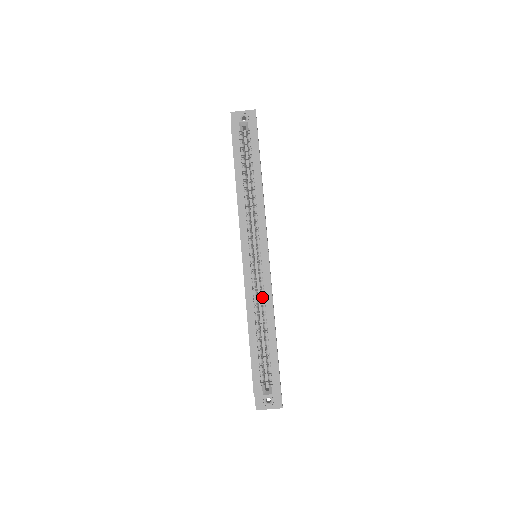
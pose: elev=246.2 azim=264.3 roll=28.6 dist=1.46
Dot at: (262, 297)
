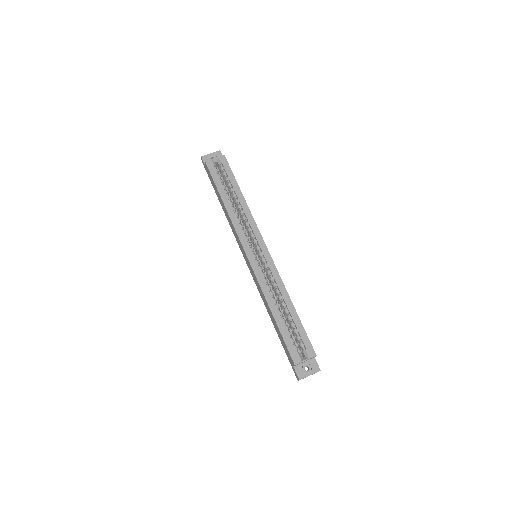
Dot at: (273, 283)
